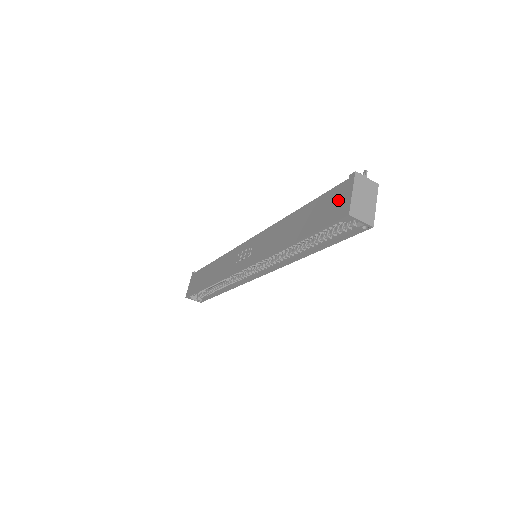
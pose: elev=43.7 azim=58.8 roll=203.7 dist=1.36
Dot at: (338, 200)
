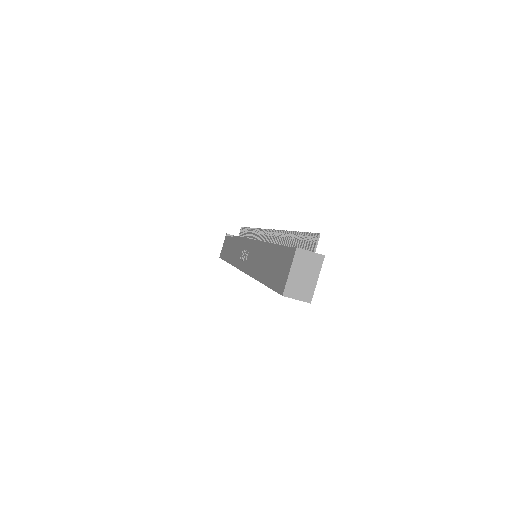
Dot at: (283, 269)
